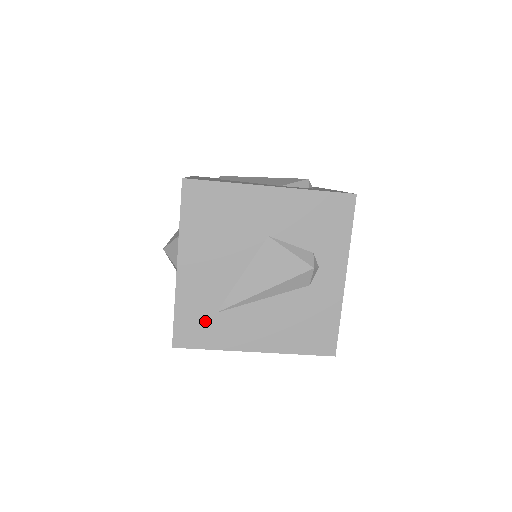
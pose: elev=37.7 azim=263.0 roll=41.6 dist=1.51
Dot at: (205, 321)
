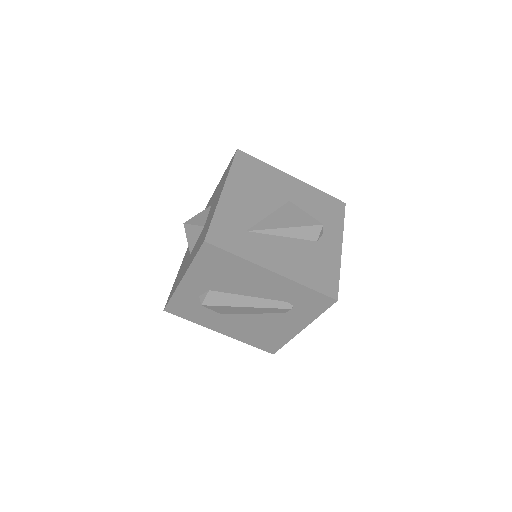
Dot at: (236, 233)
